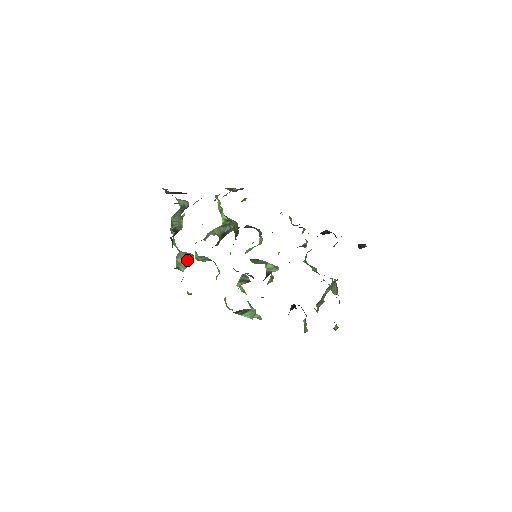
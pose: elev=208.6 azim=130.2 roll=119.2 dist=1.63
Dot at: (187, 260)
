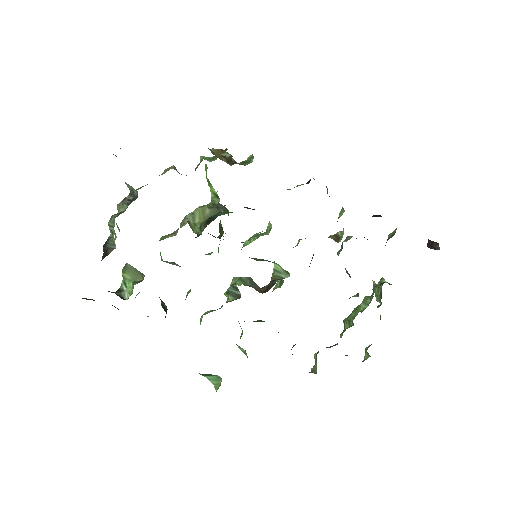
Dot at: (136, 278)
